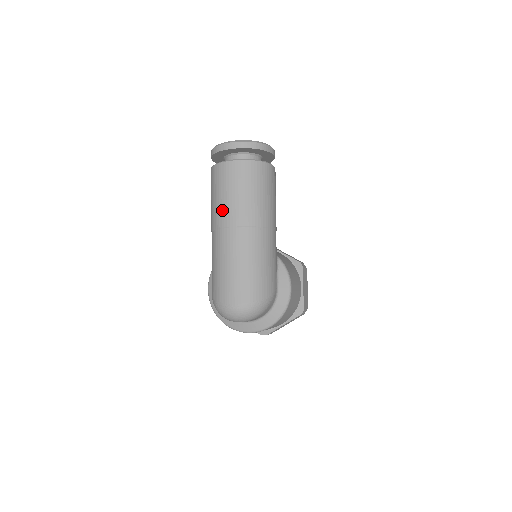
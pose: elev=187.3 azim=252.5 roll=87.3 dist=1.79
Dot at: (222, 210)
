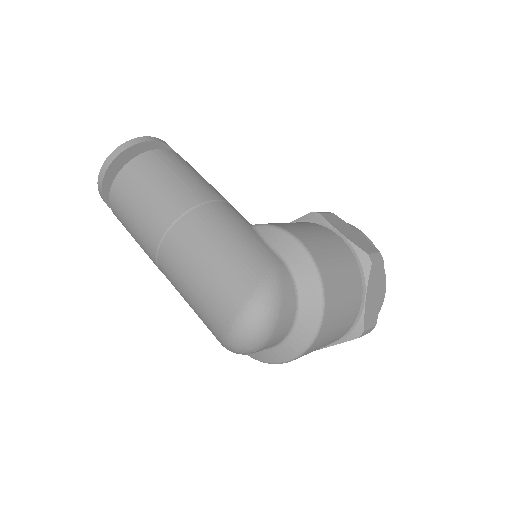
Dot at: (142, 240)
